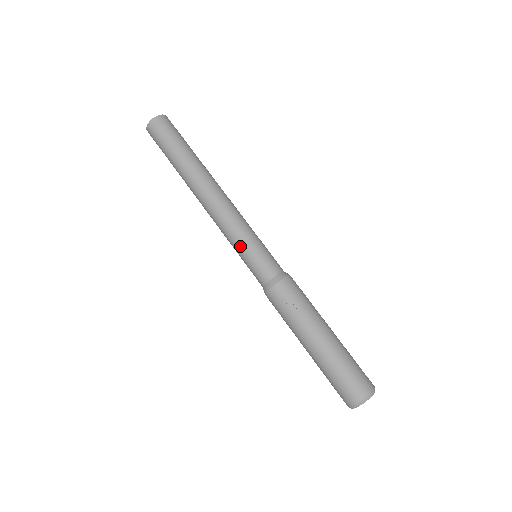
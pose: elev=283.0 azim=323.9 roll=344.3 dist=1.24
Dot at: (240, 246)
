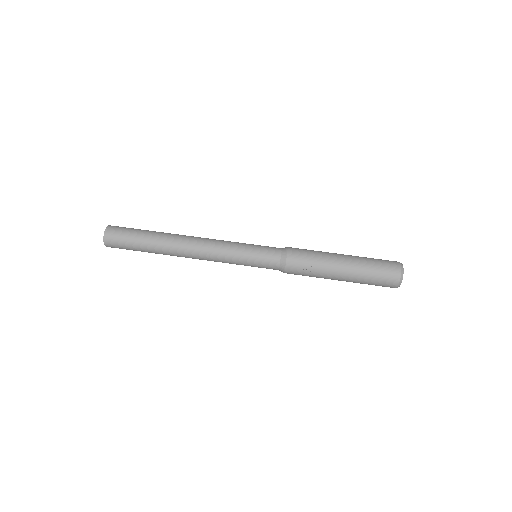
Dot at: (241, 262)
